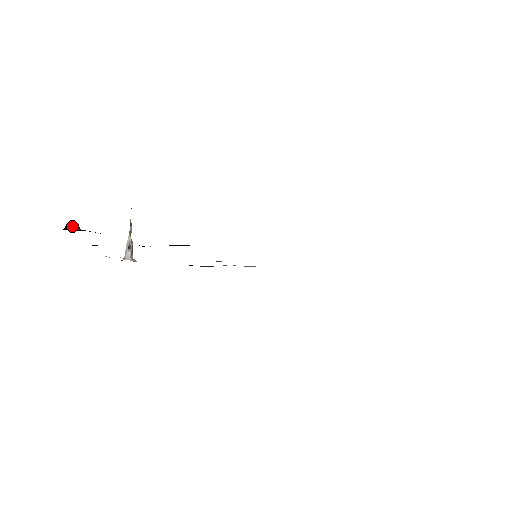
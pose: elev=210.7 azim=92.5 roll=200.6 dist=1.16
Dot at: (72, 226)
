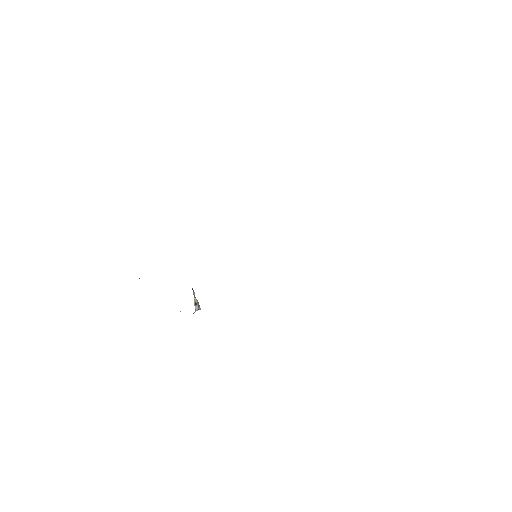
Dot at: occluded
